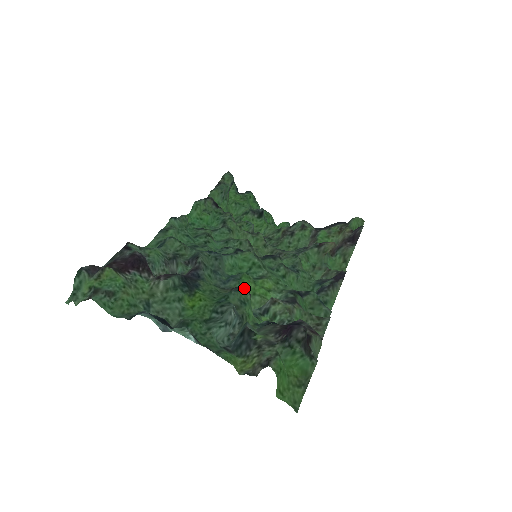
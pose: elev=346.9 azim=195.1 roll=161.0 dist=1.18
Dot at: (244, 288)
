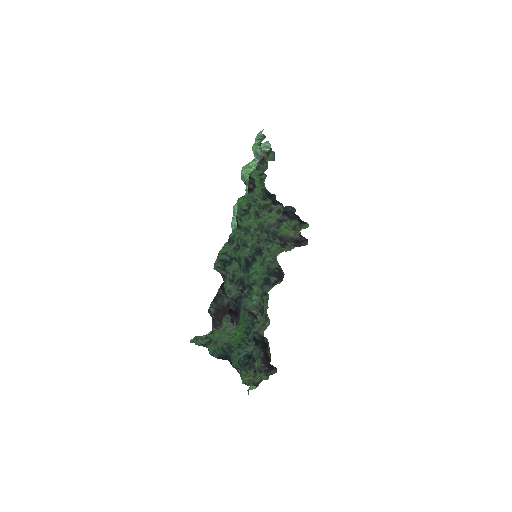
Dot at: occluded
